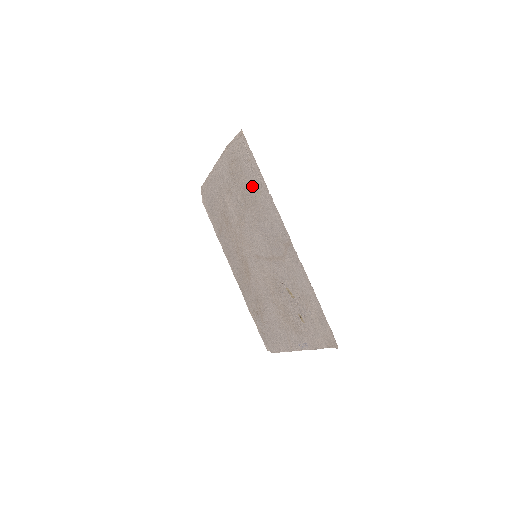
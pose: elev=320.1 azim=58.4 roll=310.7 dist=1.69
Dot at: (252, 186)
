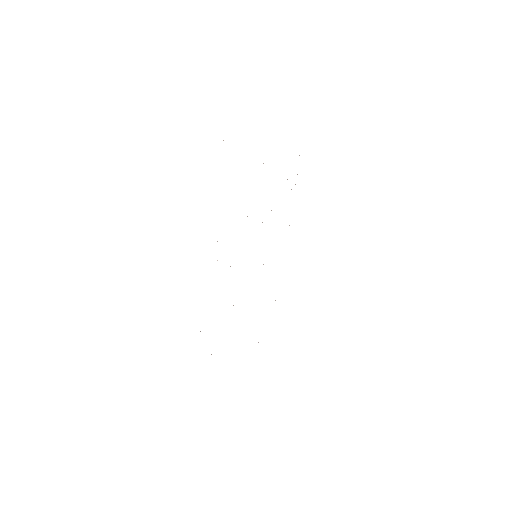
Dot at: occluded
